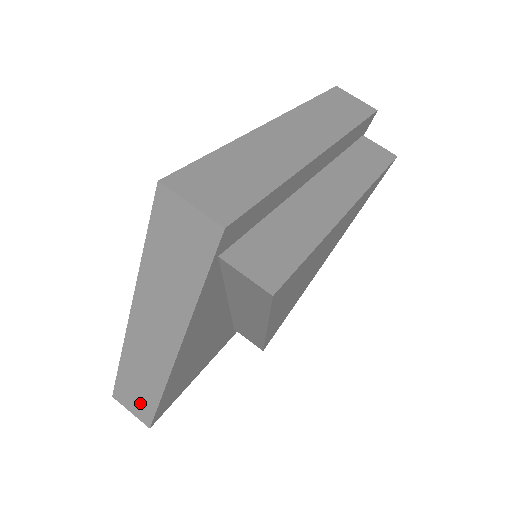
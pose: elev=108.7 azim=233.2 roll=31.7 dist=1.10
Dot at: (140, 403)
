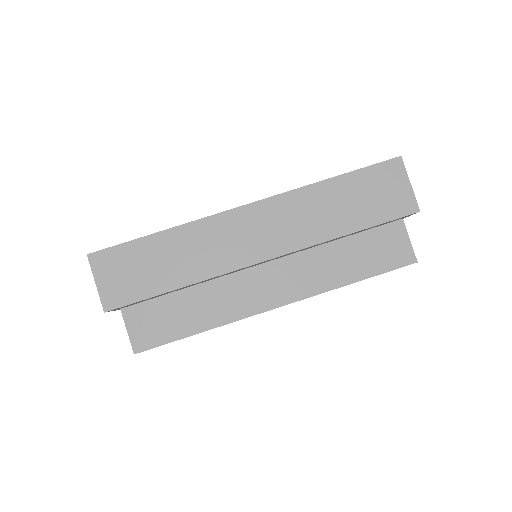
Dot at: occluded
